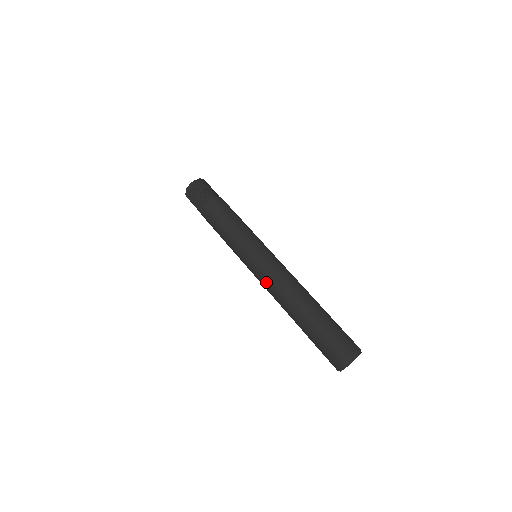
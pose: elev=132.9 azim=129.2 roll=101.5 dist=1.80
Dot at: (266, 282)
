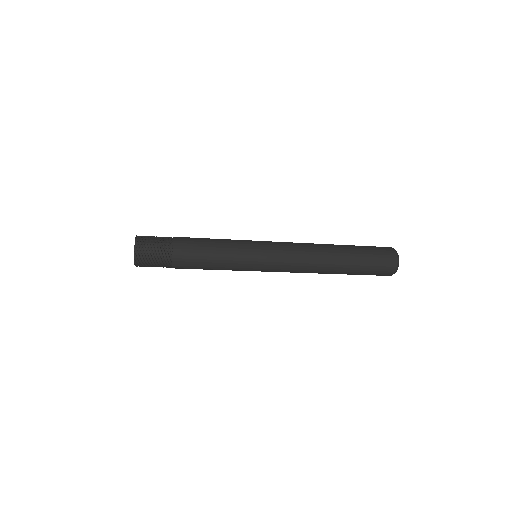
Dot at: (293, 260)
